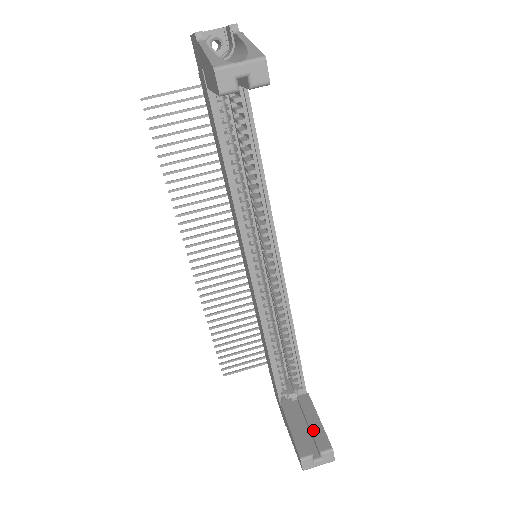
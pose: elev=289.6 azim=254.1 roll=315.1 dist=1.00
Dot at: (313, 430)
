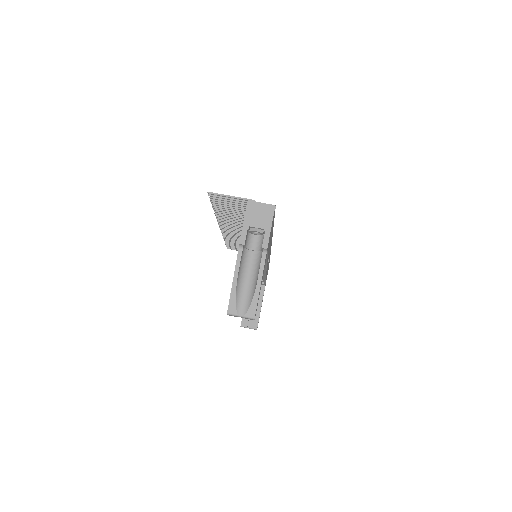
Dot at: occluded
